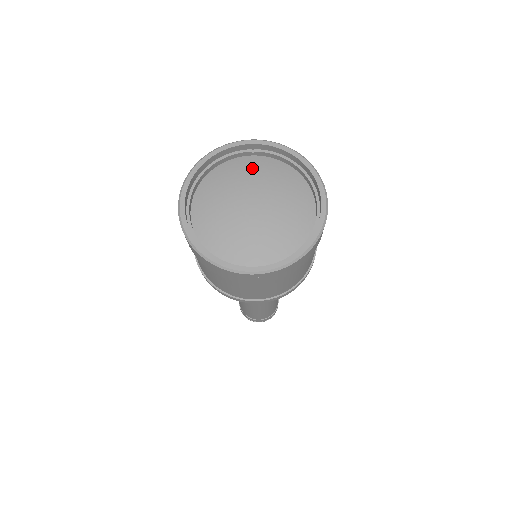
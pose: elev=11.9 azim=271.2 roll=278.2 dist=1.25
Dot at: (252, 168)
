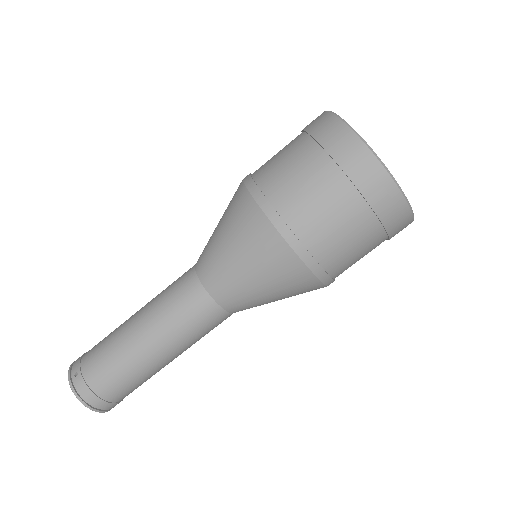
Dot at: occluded
